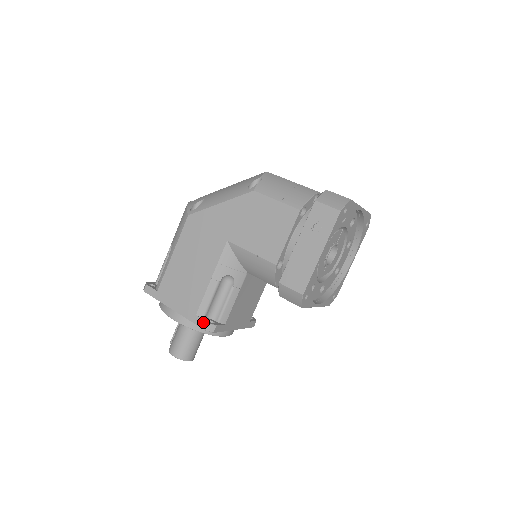
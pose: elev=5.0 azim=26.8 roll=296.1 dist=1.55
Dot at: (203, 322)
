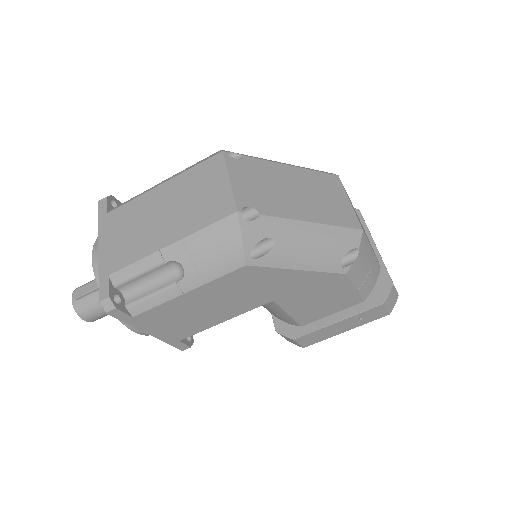
Dot at: (185, 346)
